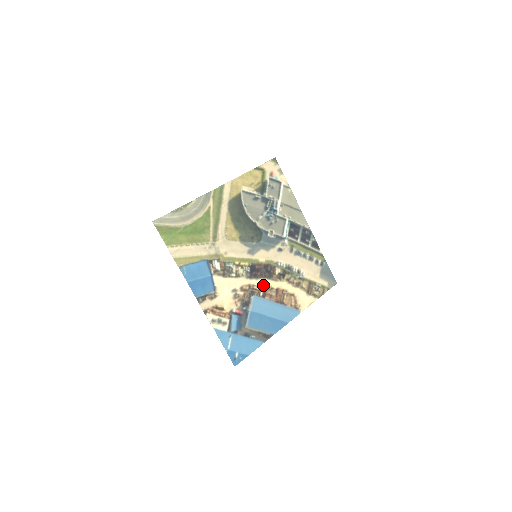
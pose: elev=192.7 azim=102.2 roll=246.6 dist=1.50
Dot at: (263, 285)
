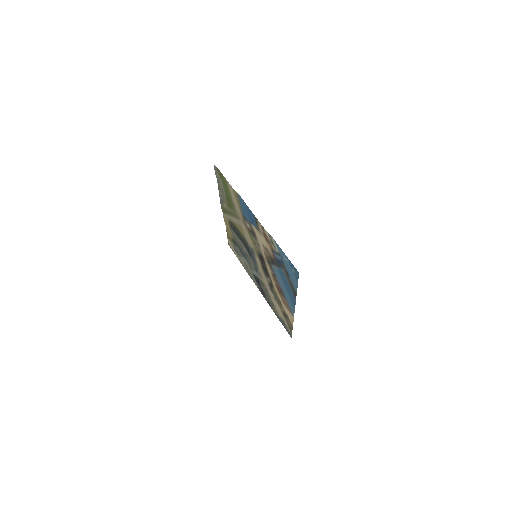
Dot at: (270, 271)
